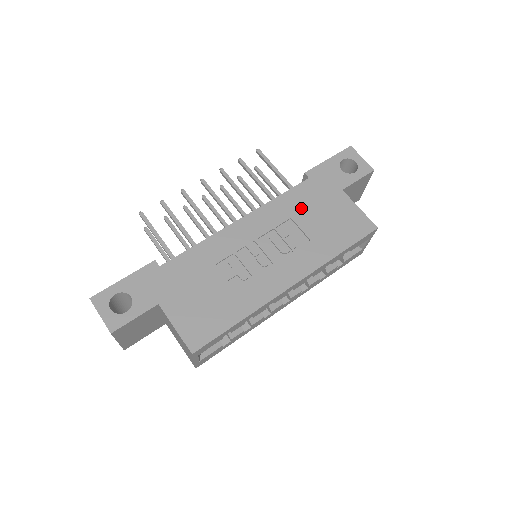
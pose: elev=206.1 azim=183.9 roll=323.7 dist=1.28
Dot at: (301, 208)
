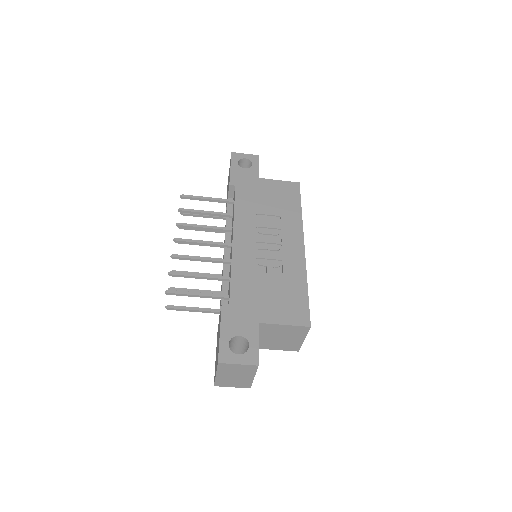
Dot at: (254, 204)
